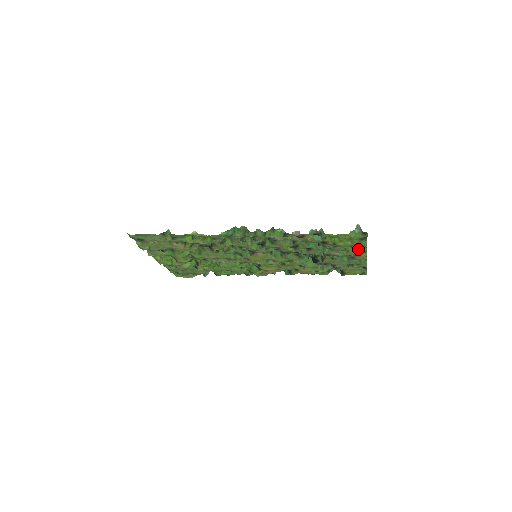
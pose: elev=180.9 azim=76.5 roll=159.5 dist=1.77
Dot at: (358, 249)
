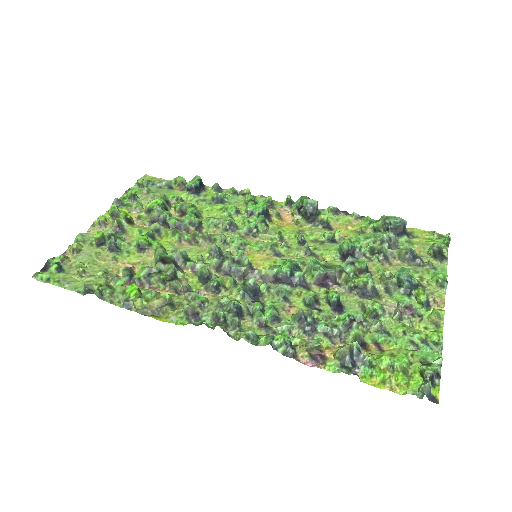
Dot at: (427, 331)
